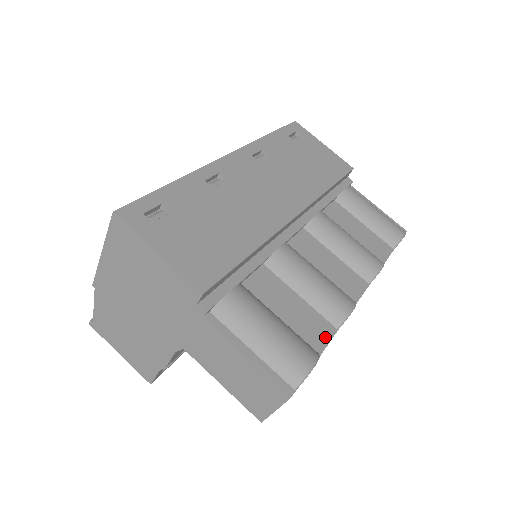
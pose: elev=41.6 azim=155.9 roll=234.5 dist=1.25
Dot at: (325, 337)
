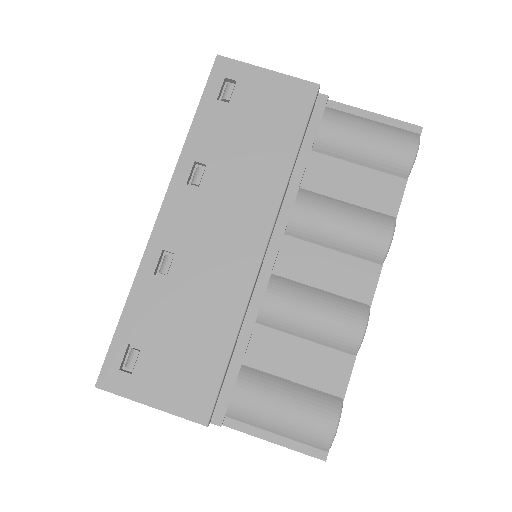
Dot at: (344, 374)
